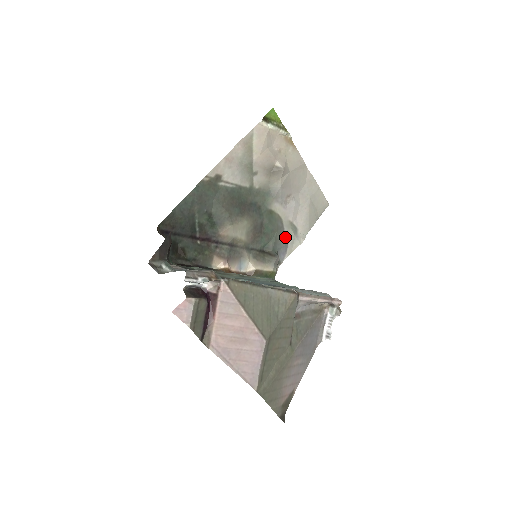
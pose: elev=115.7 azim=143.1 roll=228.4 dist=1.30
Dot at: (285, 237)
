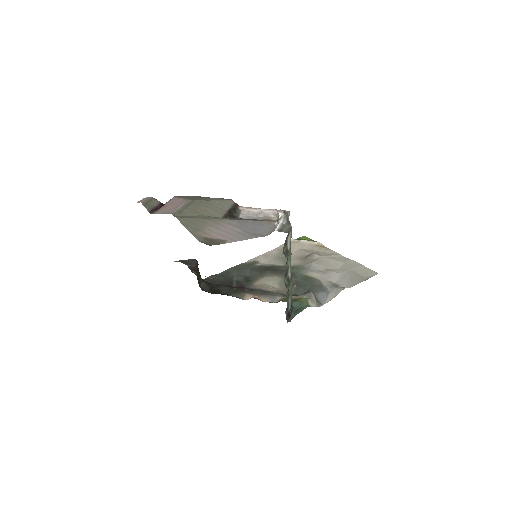
Dot at: (324, 289)
